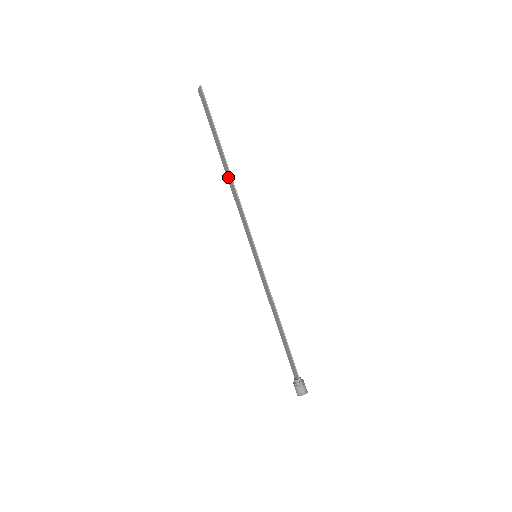
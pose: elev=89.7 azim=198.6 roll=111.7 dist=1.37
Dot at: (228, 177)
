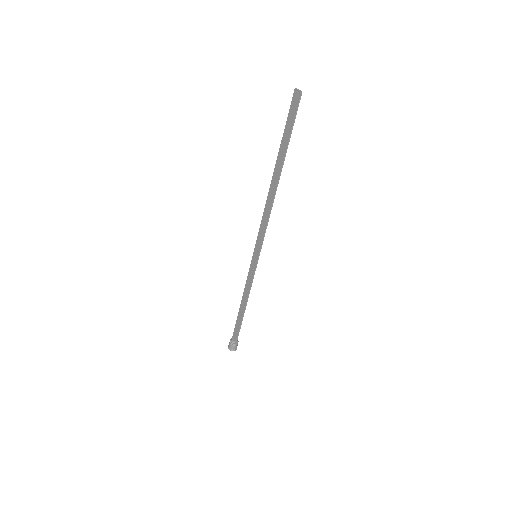
Dot at: (272, 186)
